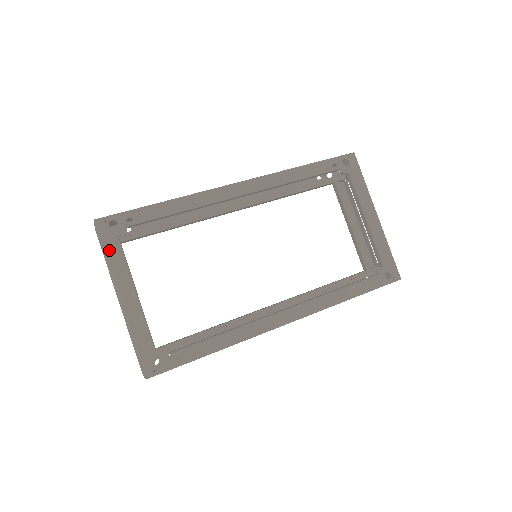
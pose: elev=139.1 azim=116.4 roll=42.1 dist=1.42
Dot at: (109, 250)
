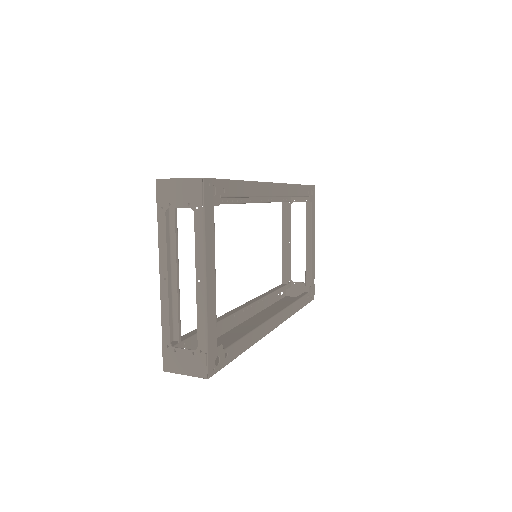
Dot at: (207, 220)
